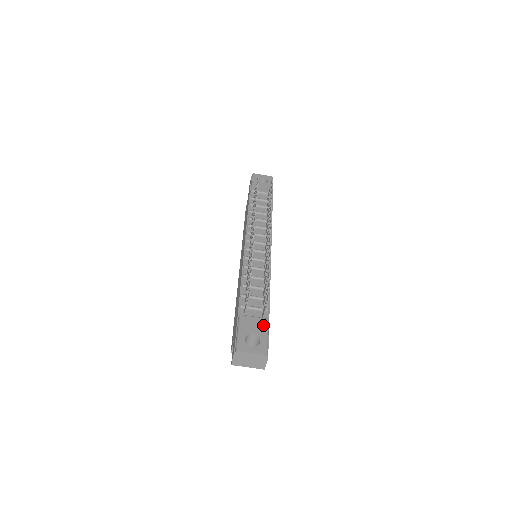
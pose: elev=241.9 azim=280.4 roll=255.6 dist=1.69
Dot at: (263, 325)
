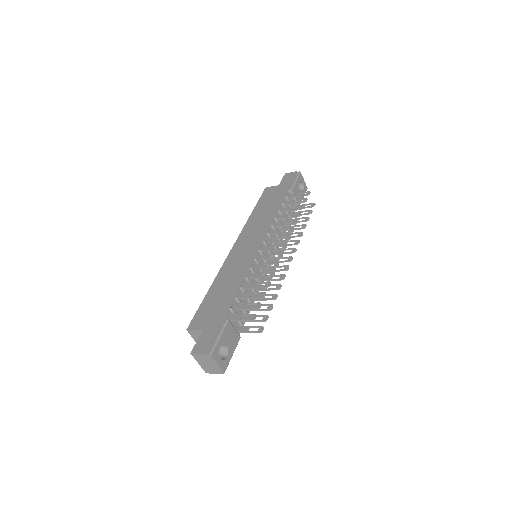
Dot at: (236, 341)
